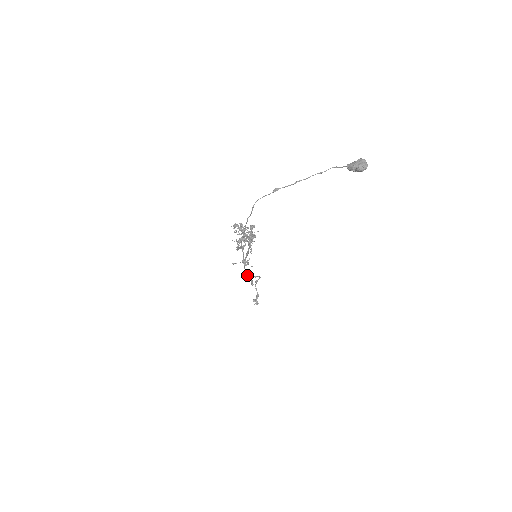
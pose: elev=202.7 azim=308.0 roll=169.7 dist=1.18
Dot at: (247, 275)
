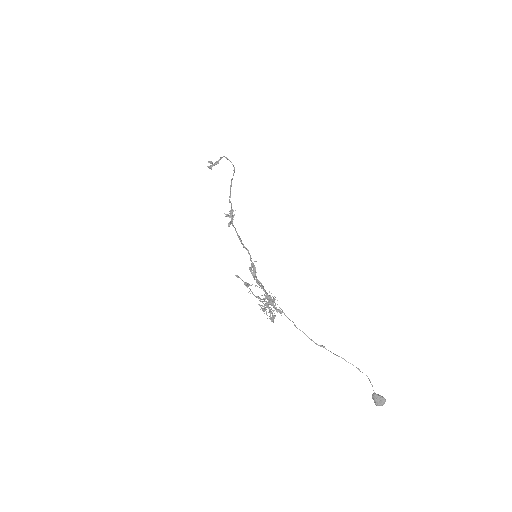
Dot at: (232, 223)
